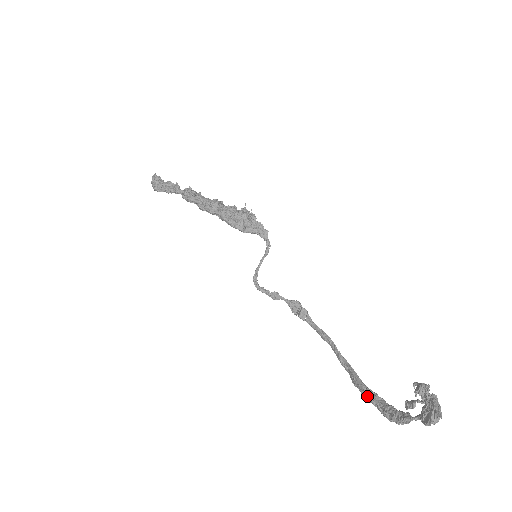
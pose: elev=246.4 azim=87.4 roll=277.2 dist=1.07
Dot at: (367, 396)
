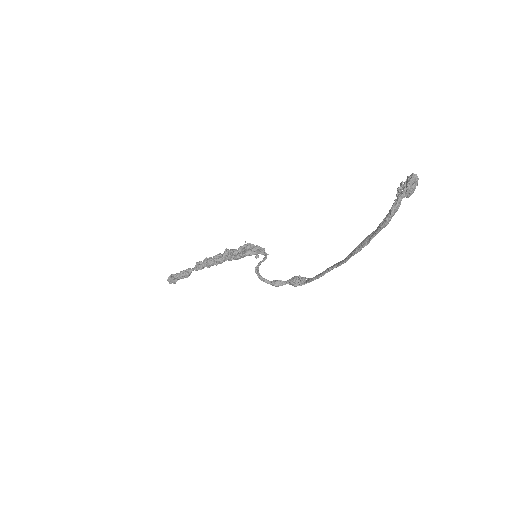
Dot at: (365, 242)
